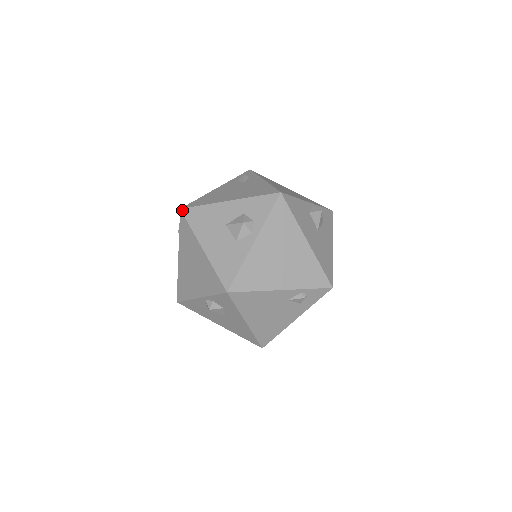
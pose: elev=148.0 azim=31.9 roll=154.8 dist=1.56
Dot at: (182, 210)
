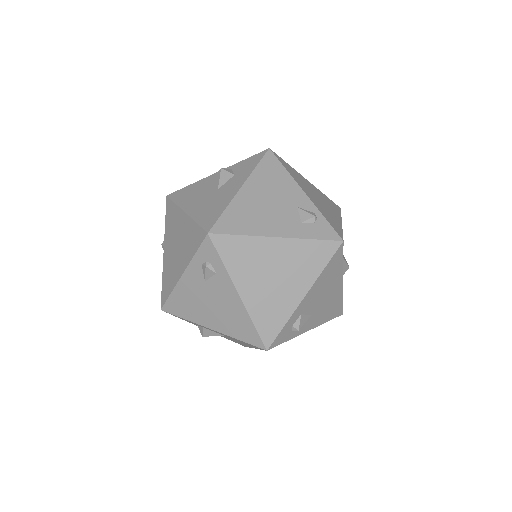
Dot at: occluded
